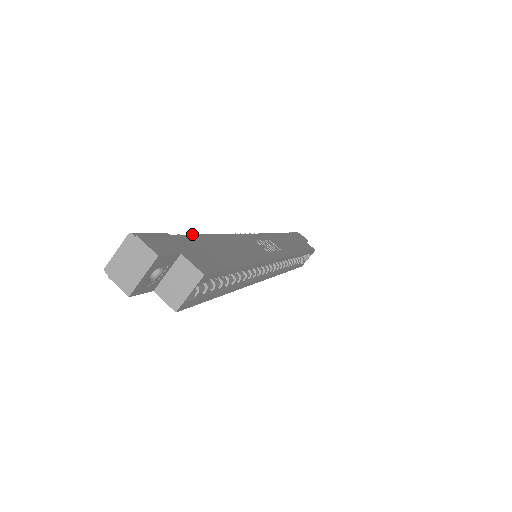
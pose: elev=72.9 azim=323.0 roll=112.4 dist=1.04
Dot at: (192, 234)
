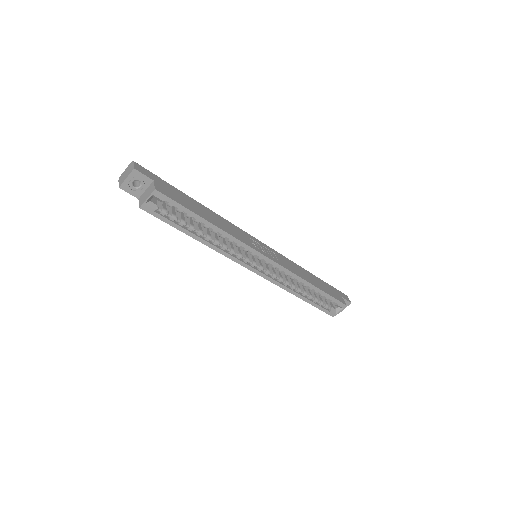
Dot at: (182, 192)
